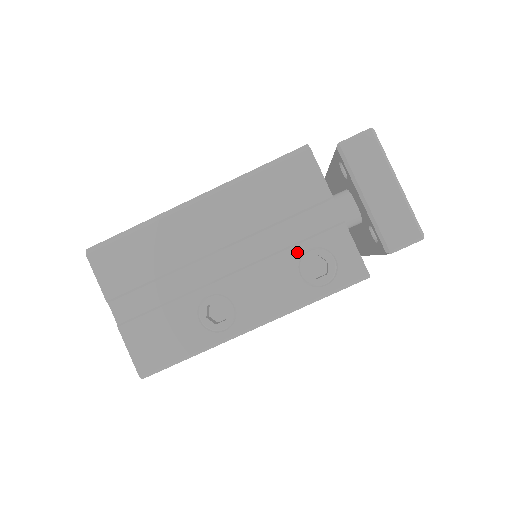
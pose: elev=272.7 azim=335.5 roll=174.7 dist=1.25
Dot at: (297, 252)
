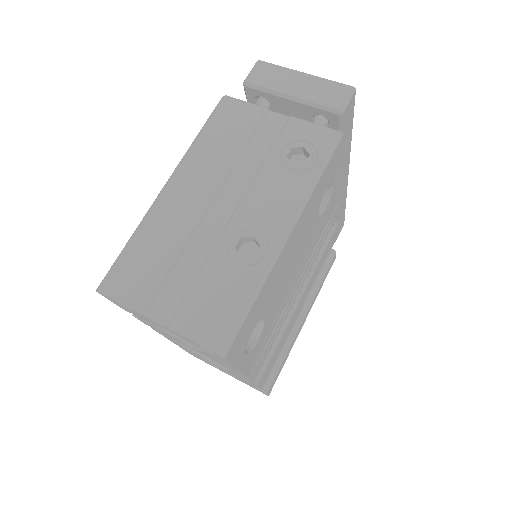
Dot at: (273, 158)
